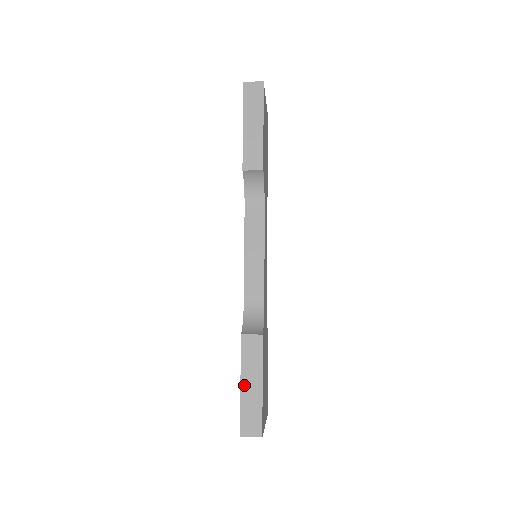
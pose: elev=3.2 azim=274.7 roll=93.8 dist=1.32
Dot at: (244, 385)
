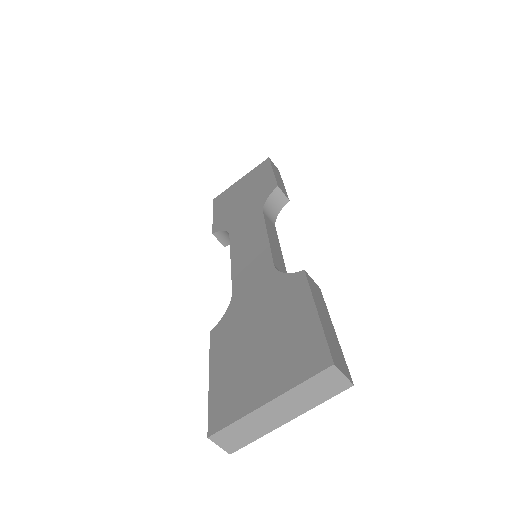
Dot at: (320, 313)
